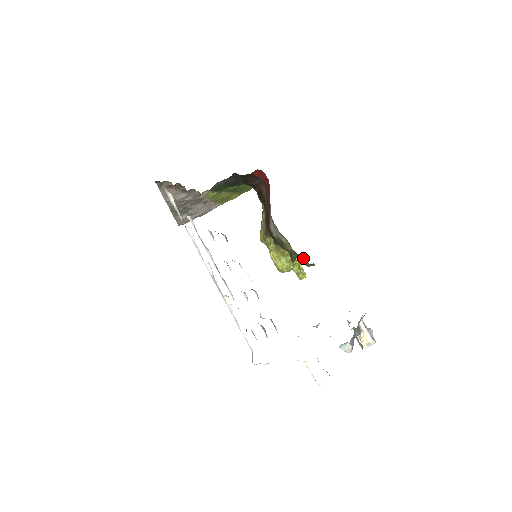
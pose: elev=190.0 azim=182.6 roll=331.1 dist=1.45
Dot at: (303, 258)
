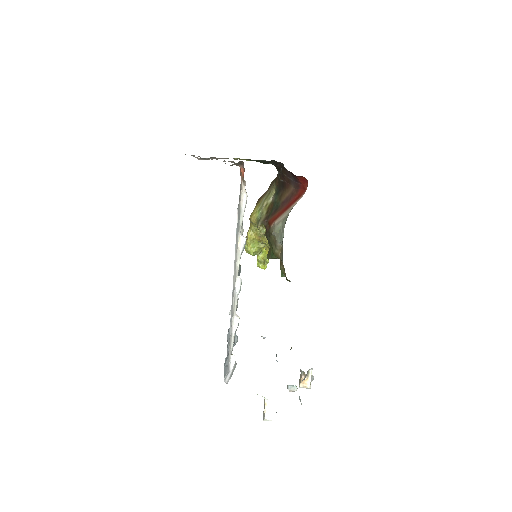
Dot at: occluded
